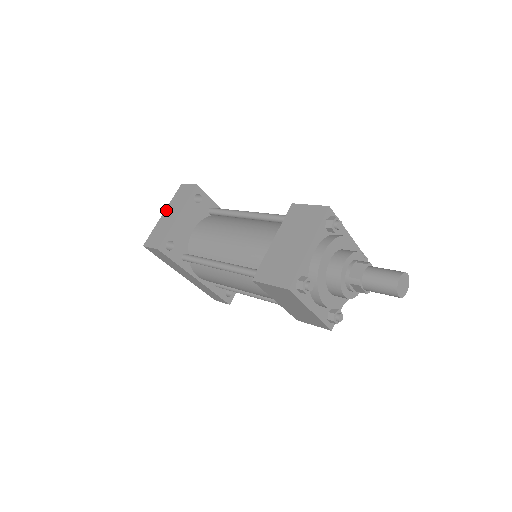
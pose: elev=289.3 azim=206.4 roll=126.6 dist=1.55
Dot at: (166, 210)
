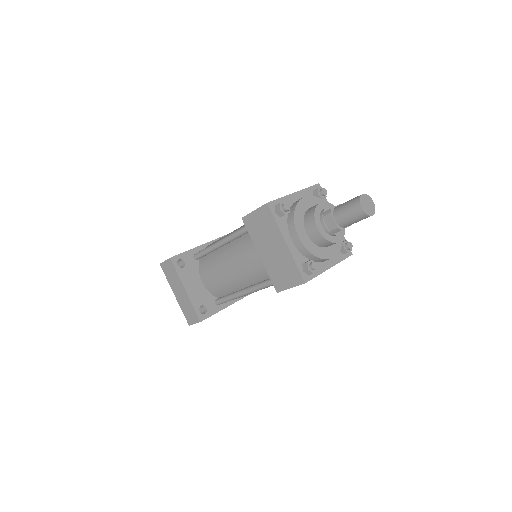
Dot at: (173, 291)
